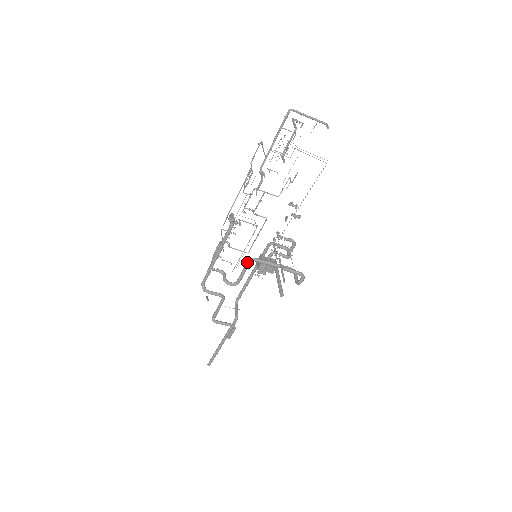
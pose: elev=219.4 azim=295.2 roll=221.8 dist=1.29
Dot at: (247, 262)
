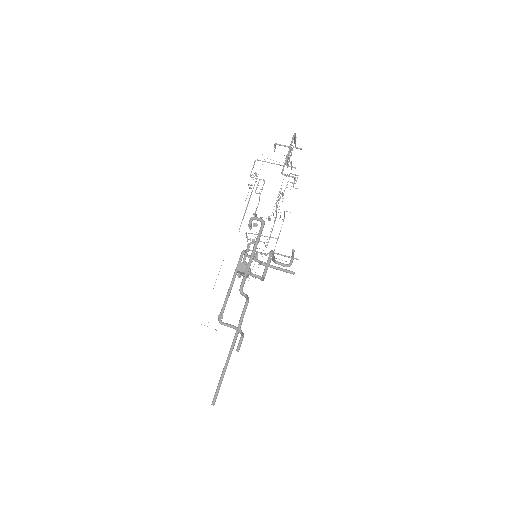
Dot at: (271, 254)
